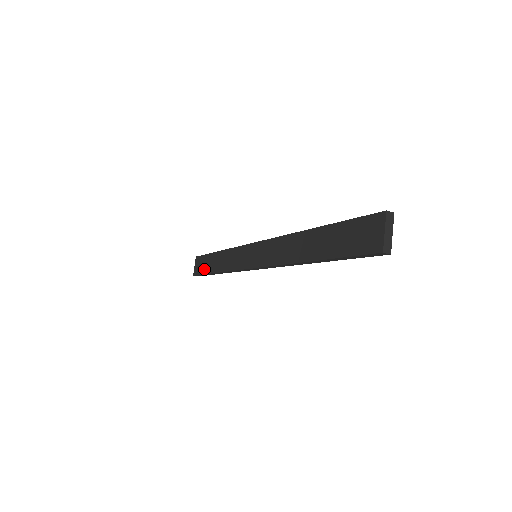
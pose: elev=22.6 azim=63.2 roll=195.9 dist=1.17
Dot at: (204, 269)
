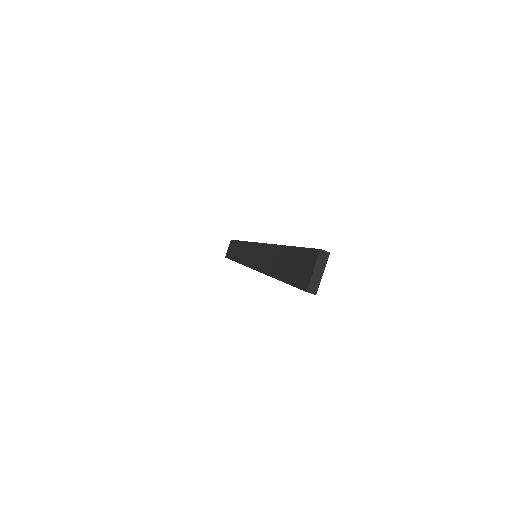
Dot at: (230, 254)
